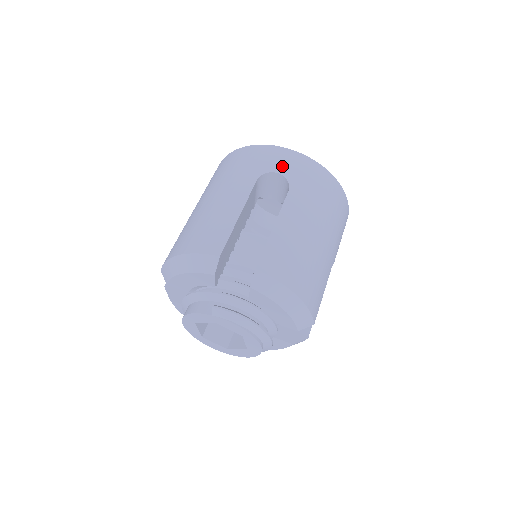
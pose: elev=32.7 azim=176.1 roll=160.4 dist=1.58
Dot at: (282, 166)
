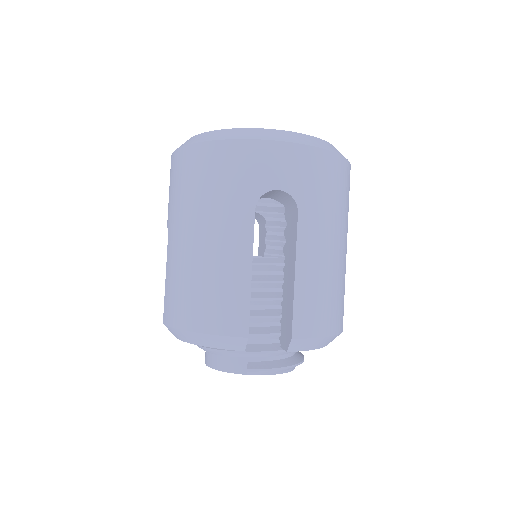
Dot at: (280, 176)
